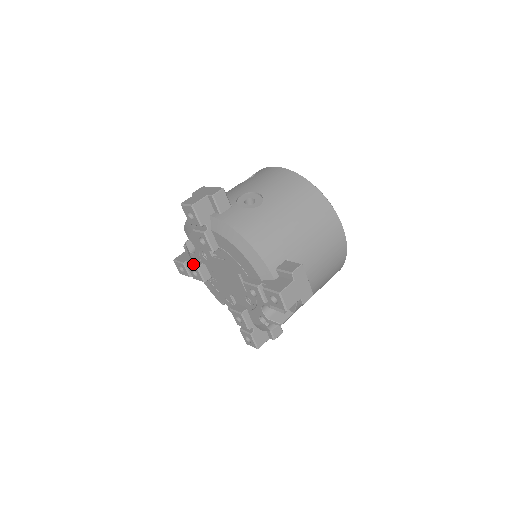
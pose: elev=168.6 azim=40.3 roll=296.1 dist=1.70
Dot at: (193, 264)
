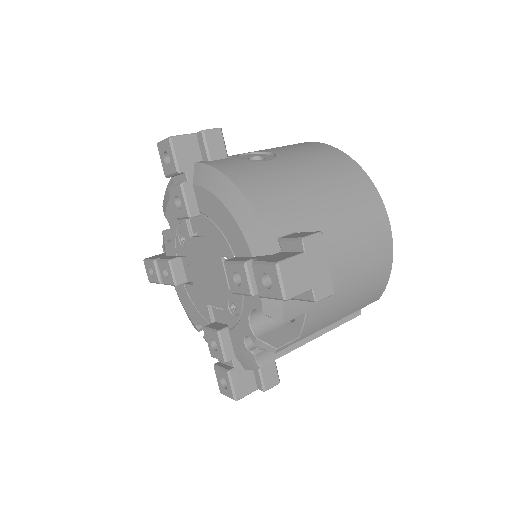
Dot at: (165, 258)
